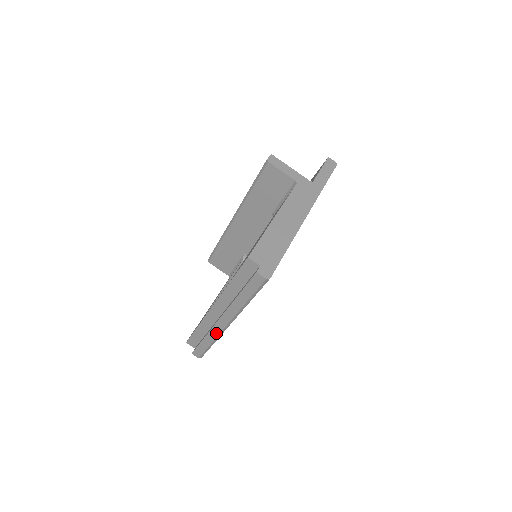
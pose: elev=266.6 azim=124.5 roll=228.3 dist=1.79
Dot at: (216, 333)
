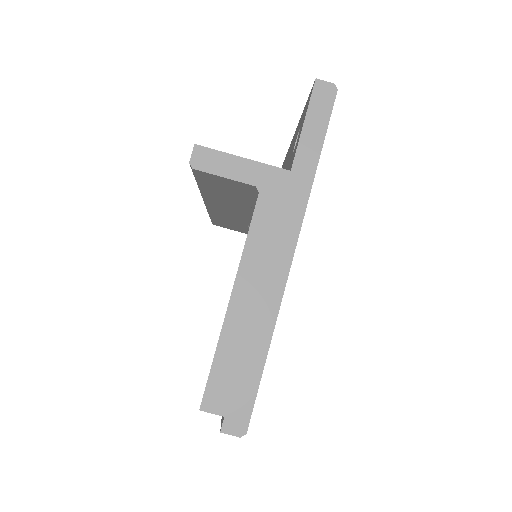
Dot at: occluded
